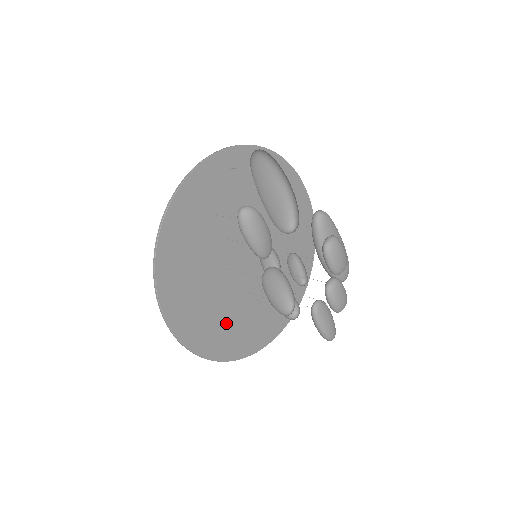
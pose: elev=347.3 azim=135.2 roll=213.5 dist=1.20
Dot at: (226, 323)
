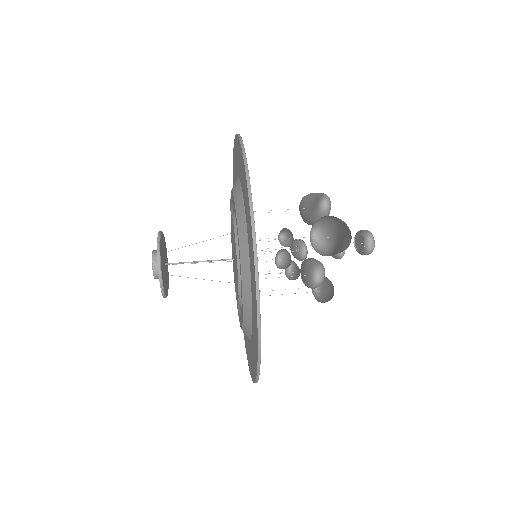
Dot at: occluded
